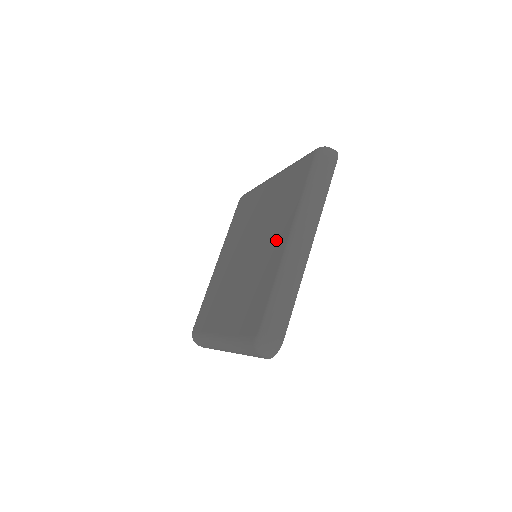
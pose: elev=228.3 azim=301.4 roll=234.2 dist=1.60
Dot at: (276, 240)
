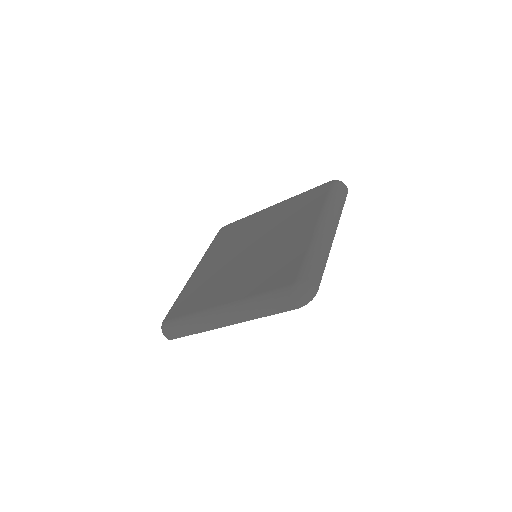
Dot at: (298, 230)
